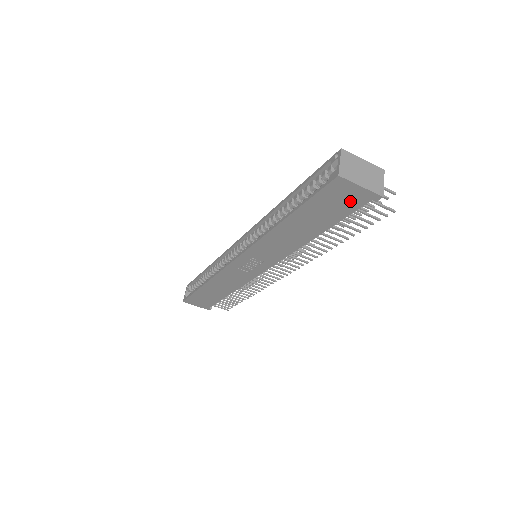
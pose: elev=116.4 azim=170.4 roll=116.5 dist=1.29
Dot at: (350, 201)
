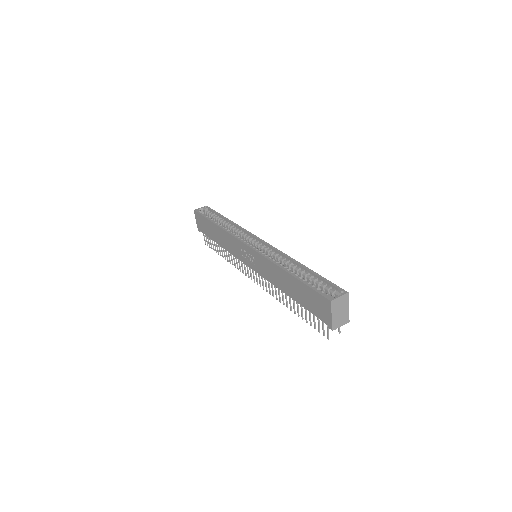
Dot at: (321, 312)
